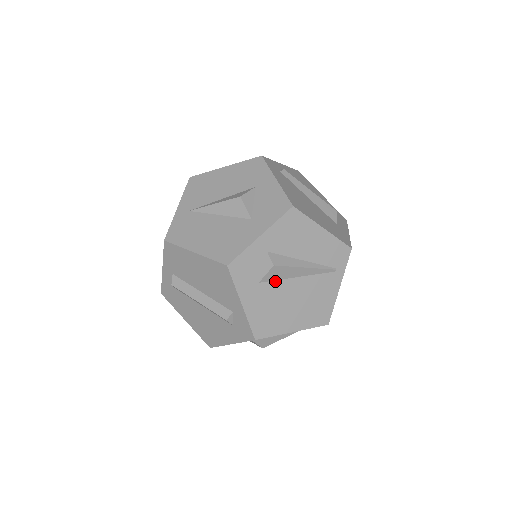
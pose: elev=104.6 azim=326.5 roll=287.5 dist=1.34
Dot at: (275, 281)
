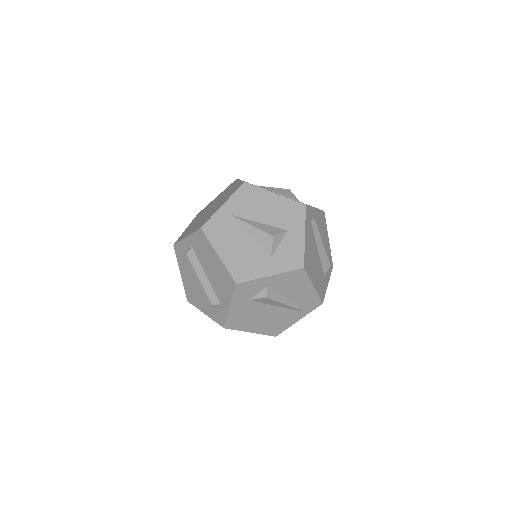
Dot at: (260, 303)
